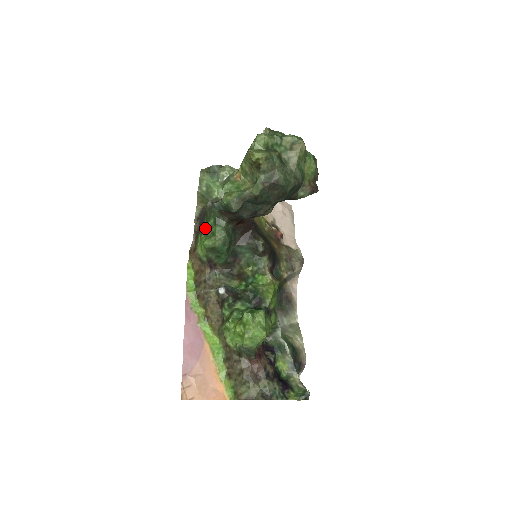
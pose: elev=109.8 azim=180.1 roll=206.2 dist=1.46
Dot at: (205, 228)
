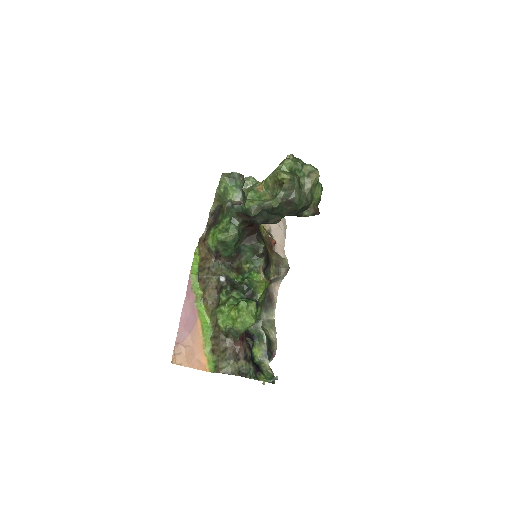
Dot at: (219, 223)
